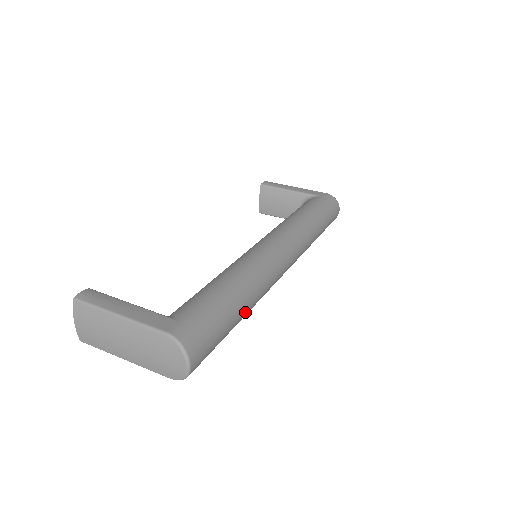
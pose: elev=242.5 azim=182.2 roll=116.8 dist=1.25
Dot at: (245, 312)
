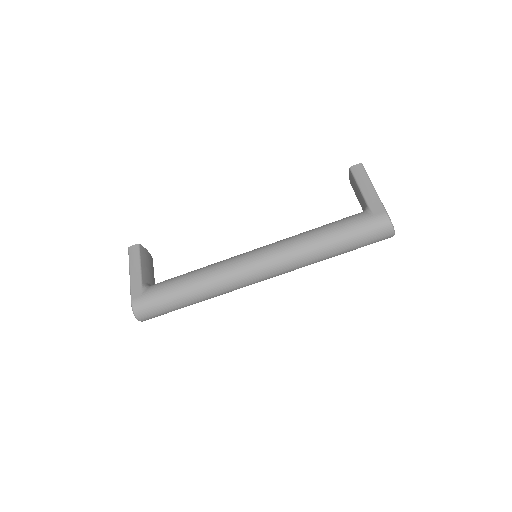
Dot at: (197, 301)
